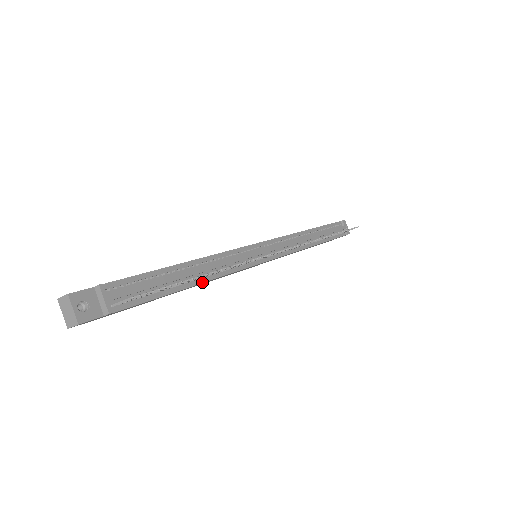
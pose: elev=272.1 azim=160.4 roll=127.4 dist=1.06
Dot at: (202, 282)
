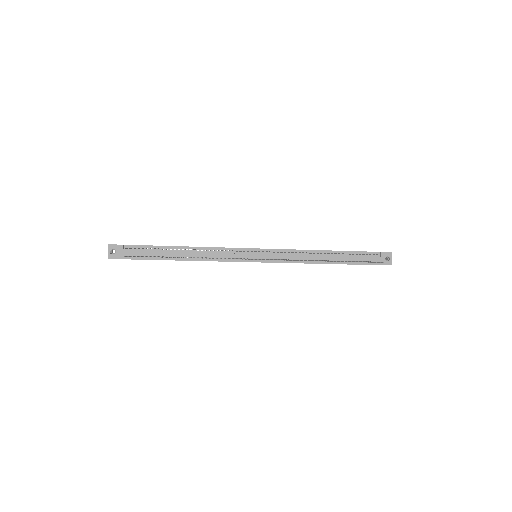
Dot at: (189, 260)
